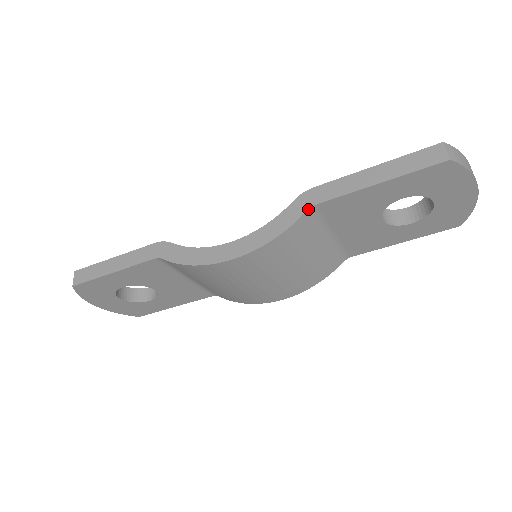
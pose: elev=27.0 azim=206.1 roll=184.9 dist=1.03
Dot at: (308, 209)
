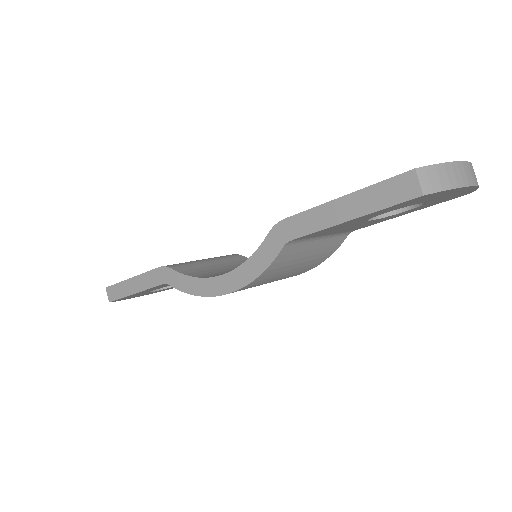
Dot at: (283, 246)
